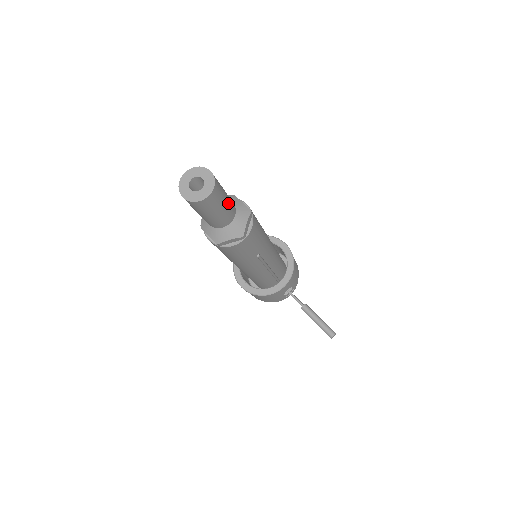
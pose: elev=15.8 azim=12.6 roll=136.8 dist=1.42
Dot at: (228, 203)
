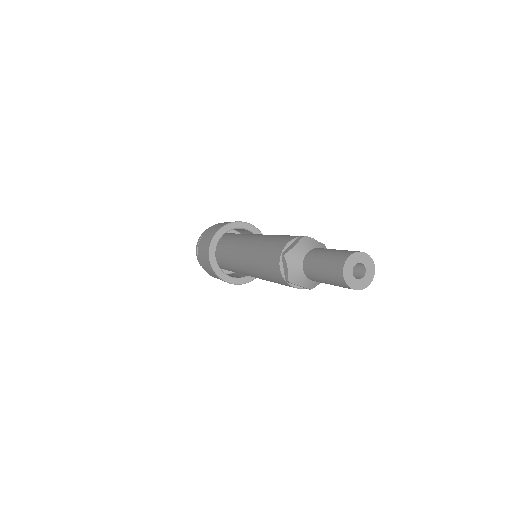
Dot at: occluded
